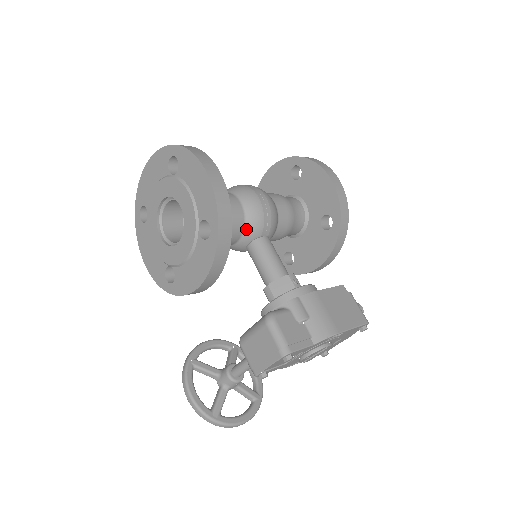
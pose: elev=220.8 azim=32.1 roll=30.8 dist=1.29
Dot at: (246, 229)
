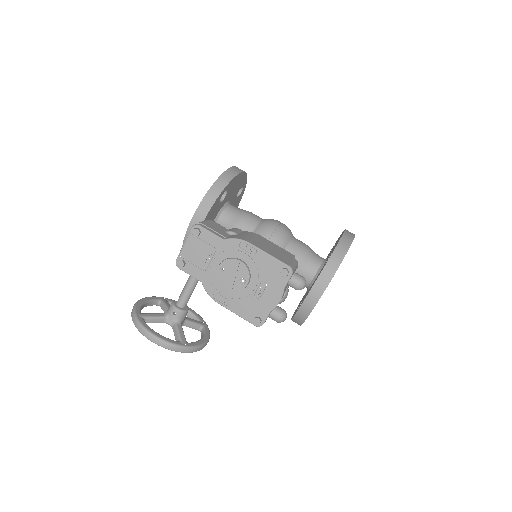
Dot at: (255, 231)
